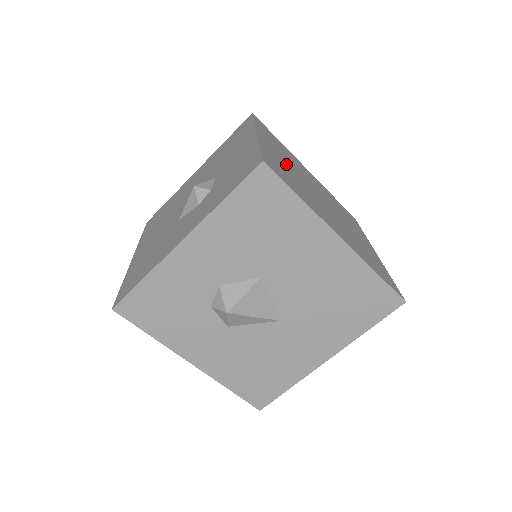
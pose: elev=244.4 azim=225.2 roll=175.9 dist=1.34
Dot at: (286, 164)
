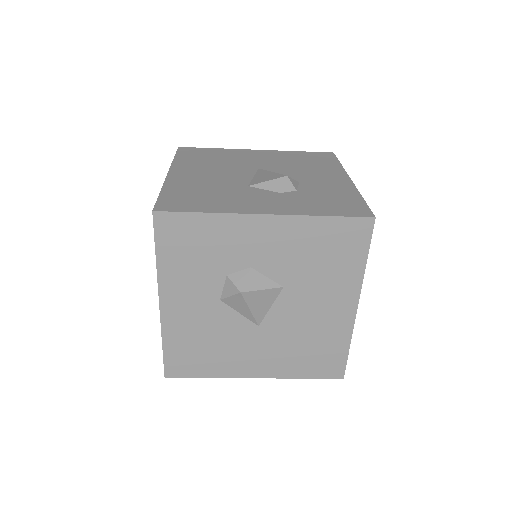
Dot at: occluded
